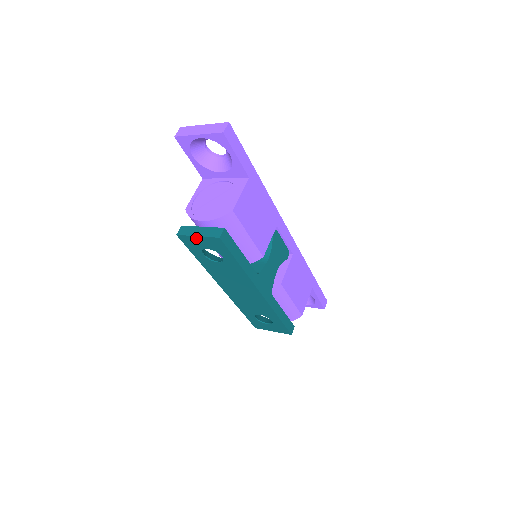
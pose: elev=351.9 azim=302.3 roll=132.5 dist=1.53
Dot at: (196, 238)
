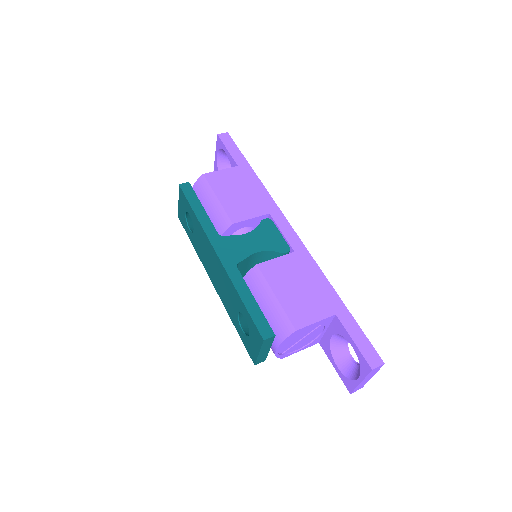
Dot at: (180, 206)
